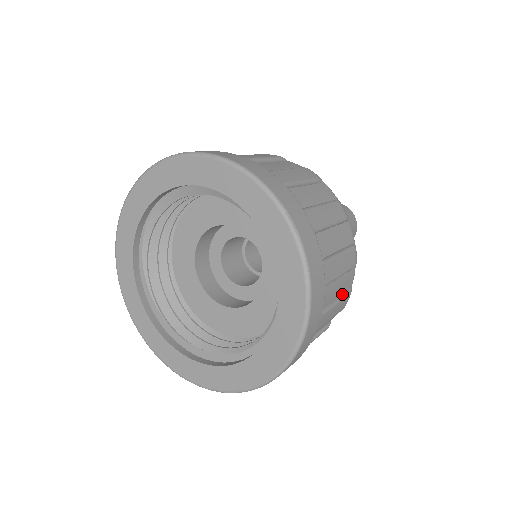
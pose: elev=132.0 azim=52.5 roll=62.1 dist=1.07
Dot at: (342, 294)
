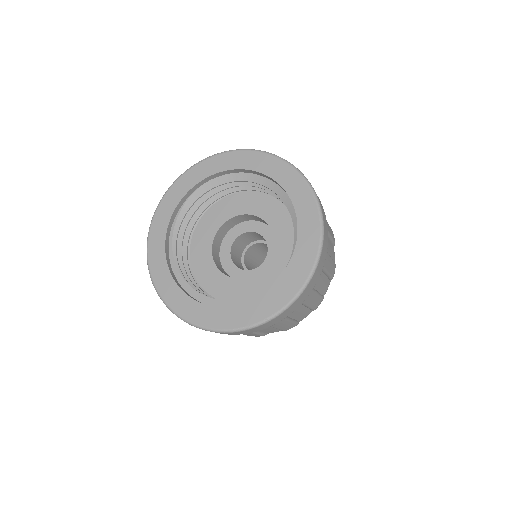
Dot at: occluded
